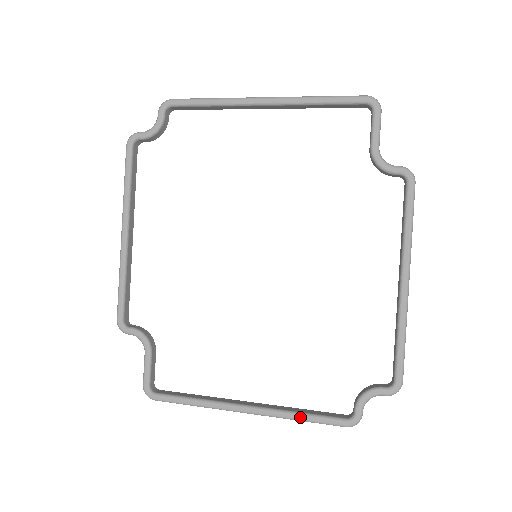
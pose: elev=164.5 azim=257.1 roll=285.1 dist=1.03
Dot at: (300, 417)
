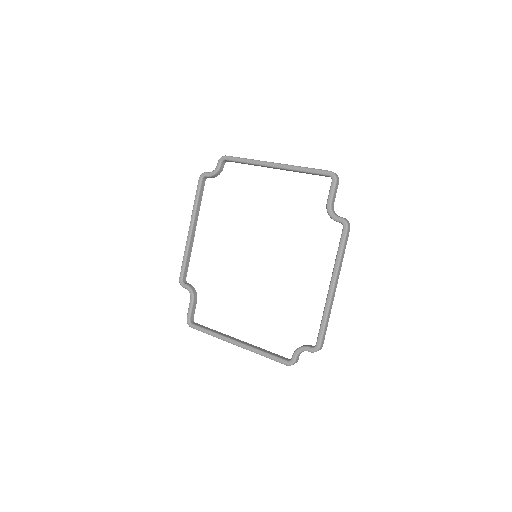
Dot at: (263, 354)
